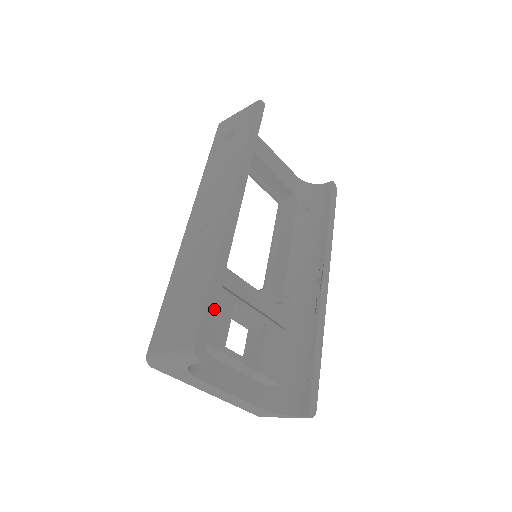
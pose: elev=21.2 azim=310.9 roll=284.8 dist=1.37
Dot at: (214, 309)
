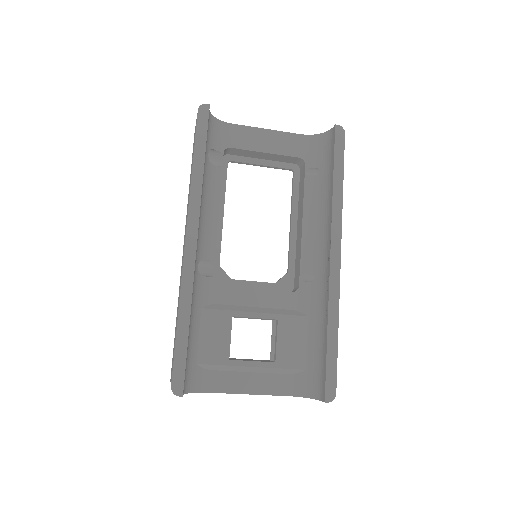
Dot at: (185, 349)
